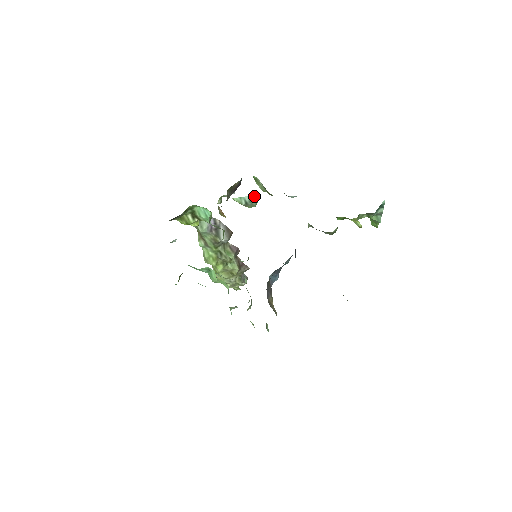
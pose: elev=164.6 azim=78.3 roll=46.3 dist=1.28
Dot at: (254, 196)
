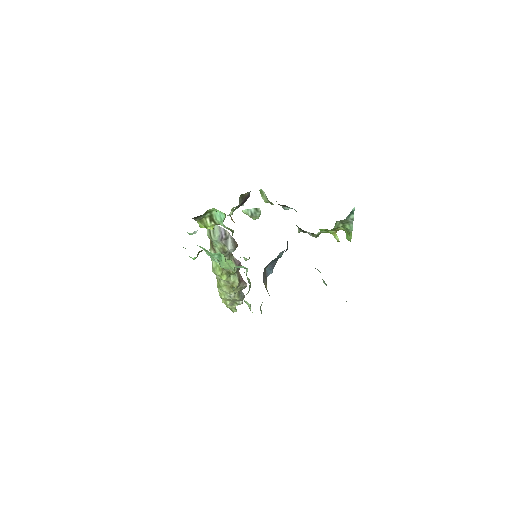
Dot at: (258, 208)
